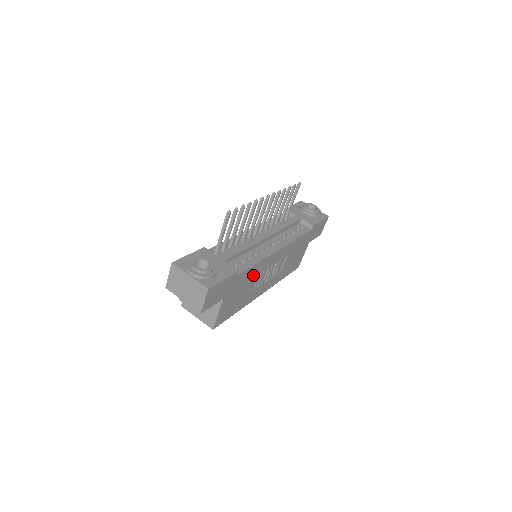
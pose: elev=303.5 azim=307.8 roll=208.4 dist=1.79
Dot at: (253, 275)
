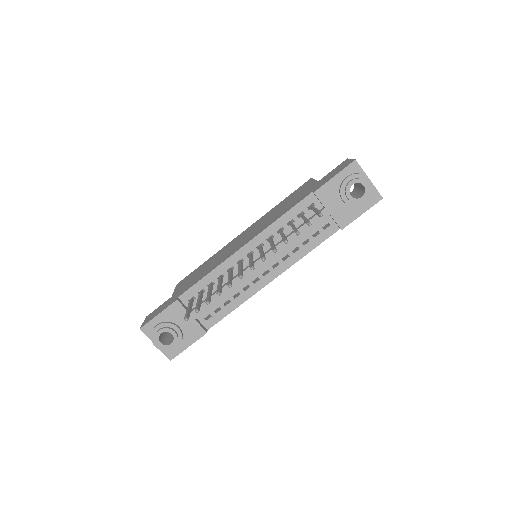
Dot at: occluded
